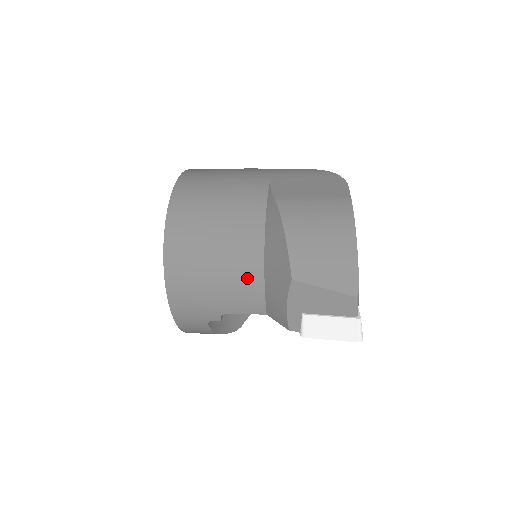
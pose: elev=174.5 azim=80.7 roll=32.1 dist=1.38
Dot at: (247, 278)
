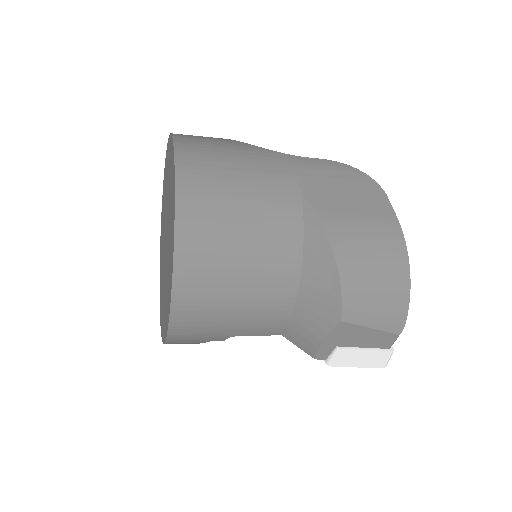
Dot at: (275, 306)
